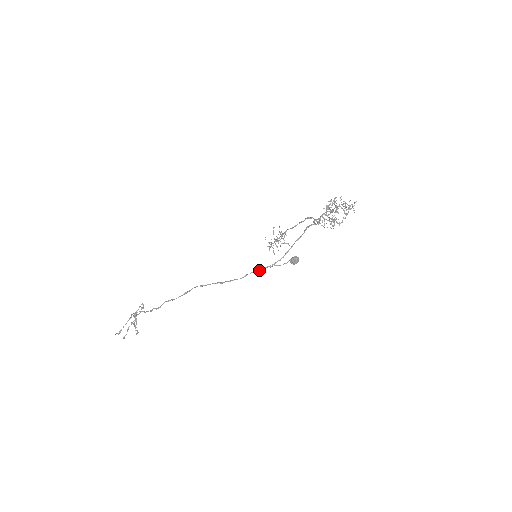
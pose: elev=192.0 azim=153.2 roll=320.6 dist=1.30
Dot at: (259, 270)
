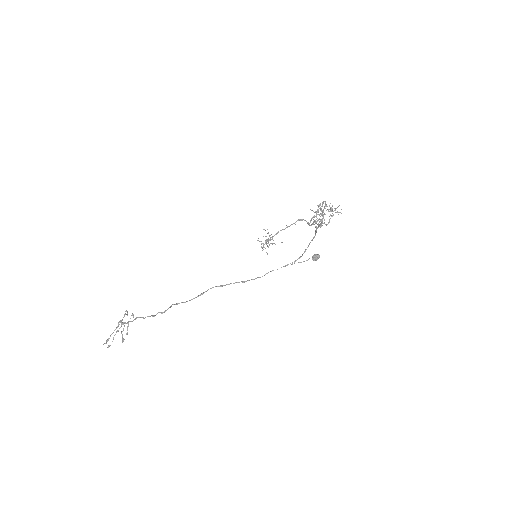
Dot at: occluded
